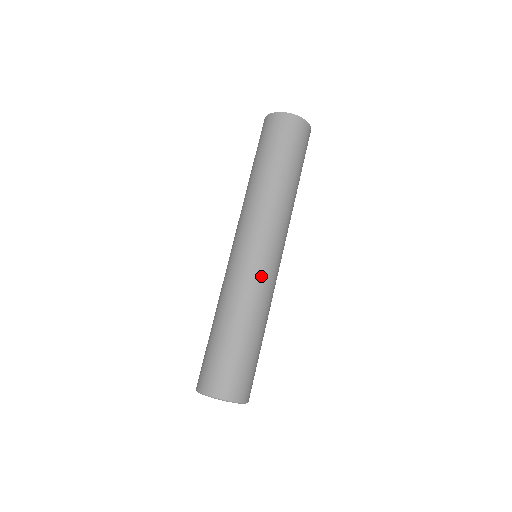
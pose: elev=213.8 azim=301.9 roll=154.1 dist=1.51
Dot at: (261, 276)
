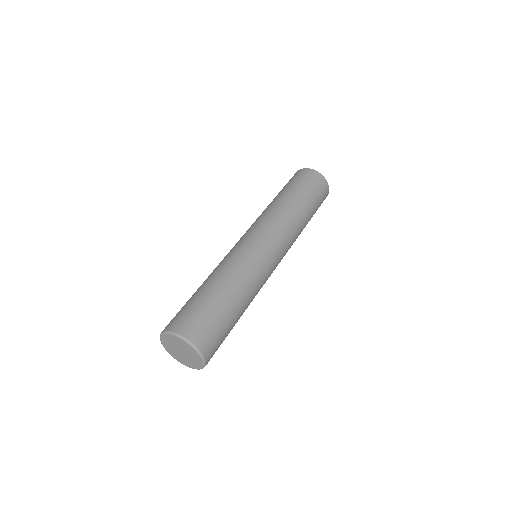
Dot at: (261, 264)
